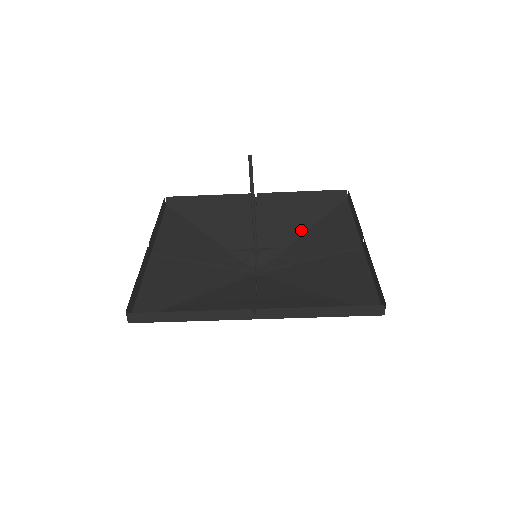
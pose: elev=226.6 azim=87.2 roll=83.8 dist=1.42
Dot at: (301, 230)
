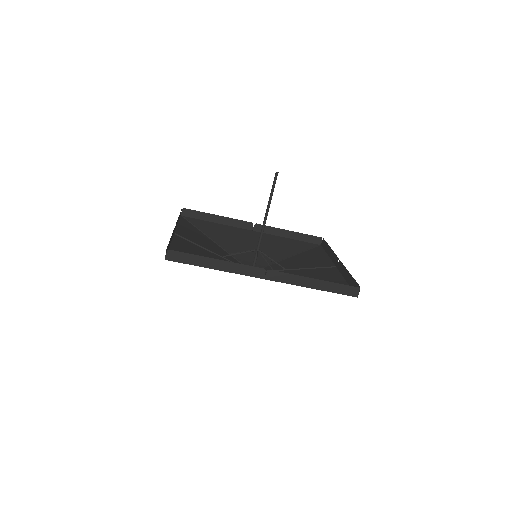
Dot at: (286, 255)
